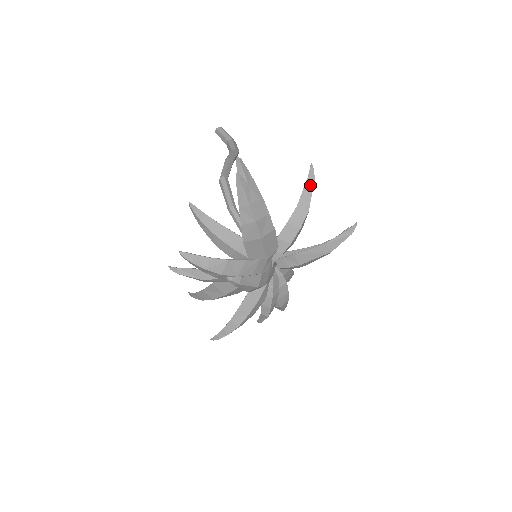
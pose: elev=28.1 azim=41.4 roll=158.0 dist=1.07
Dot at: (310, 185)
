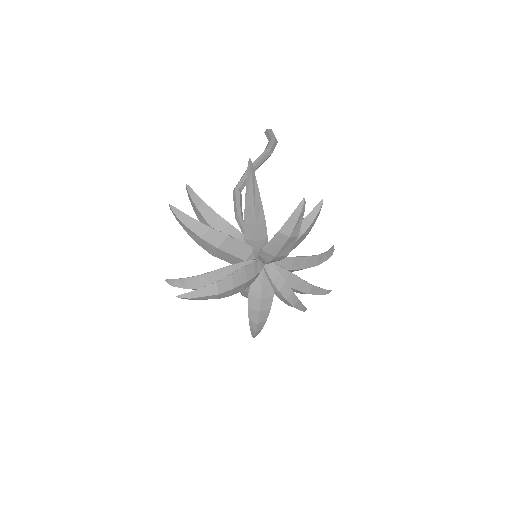
Dot at: (249, 181)
